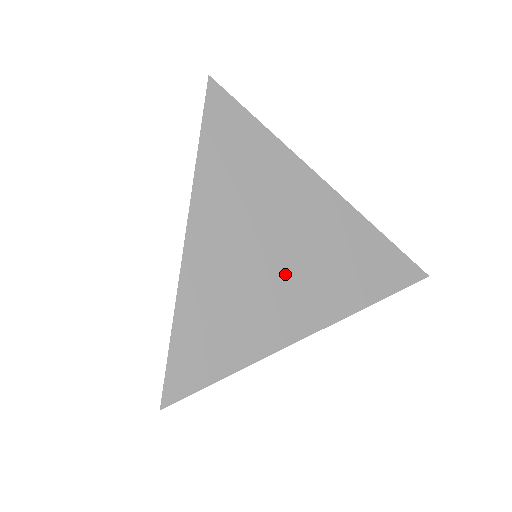
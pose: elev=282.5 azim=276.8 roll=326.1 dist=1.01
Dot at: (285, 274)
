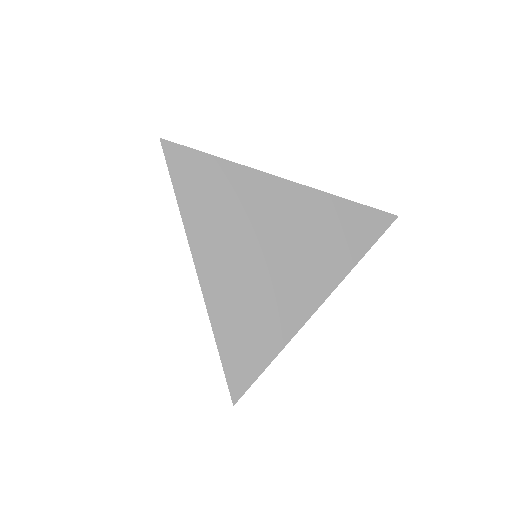
Dot at: (284, 267)
